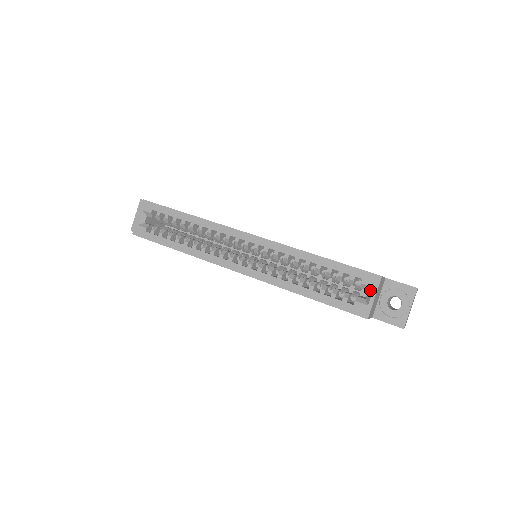
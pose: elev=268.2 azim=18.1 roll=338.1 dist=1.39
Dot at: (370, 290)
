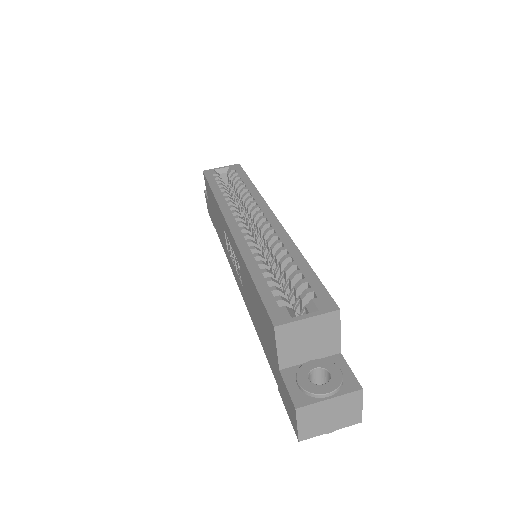
Dot at: (312, 312)
